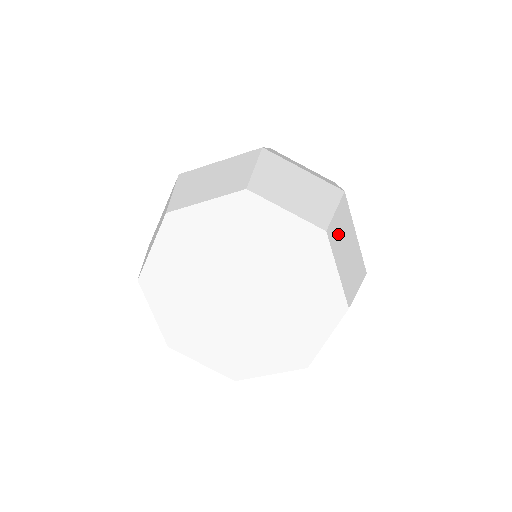
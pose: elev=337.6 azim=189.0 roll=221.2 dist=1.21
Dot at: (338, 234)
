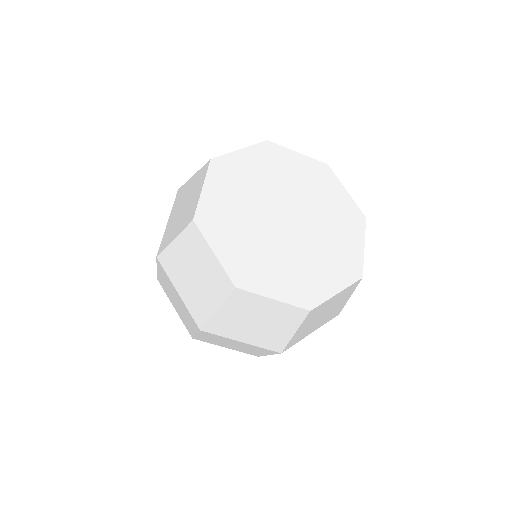
Dot at: occluded
